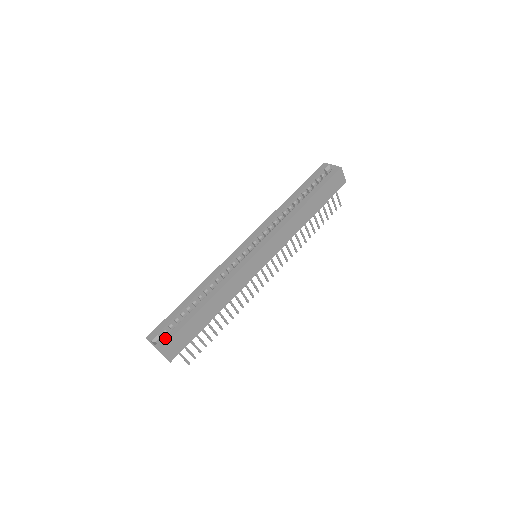
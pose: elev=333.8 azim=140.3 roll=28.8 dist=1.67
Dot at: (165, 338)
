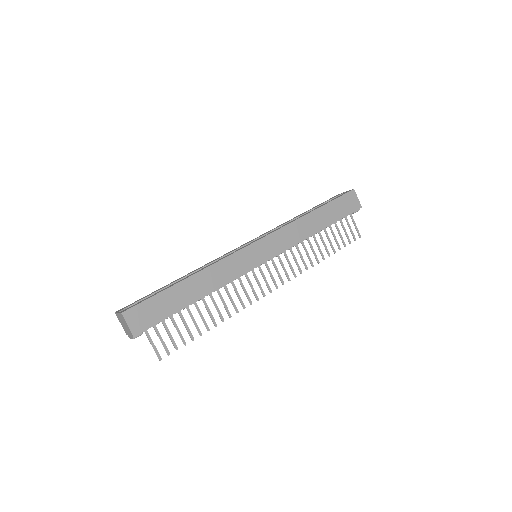
Dot at: (133, 305)
